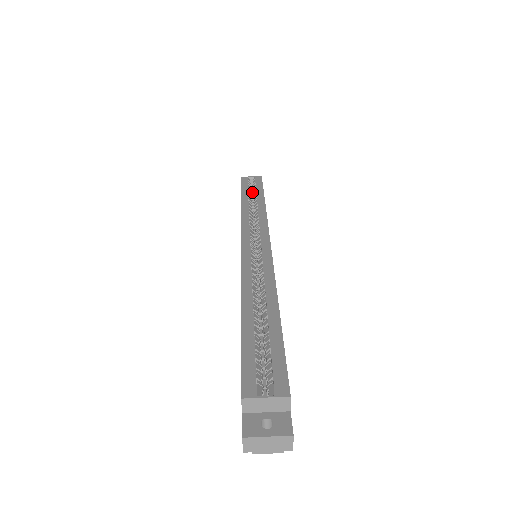
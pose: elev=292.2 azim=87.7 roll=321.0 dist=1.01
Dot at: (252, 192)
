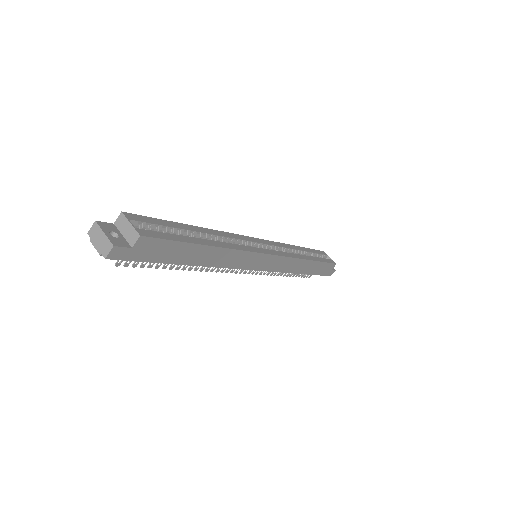
Dot at: occluded
